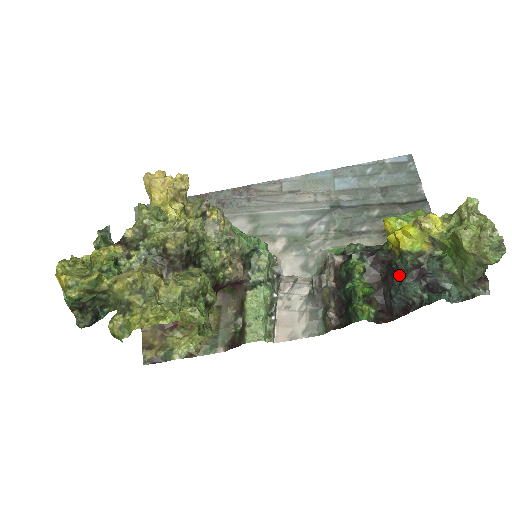
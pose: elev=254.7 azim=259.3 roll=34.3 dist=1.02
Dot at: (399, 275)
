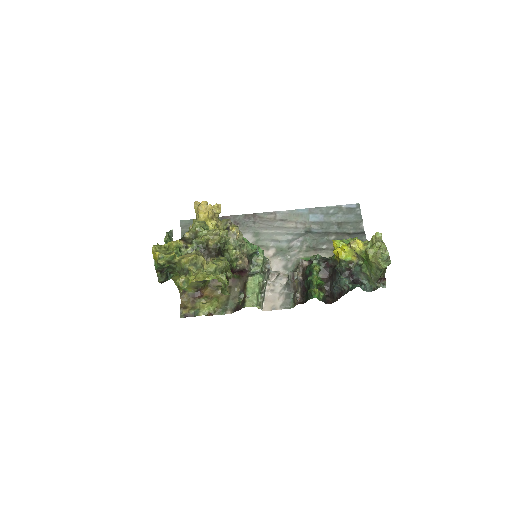
Dot at: (338, 274)
